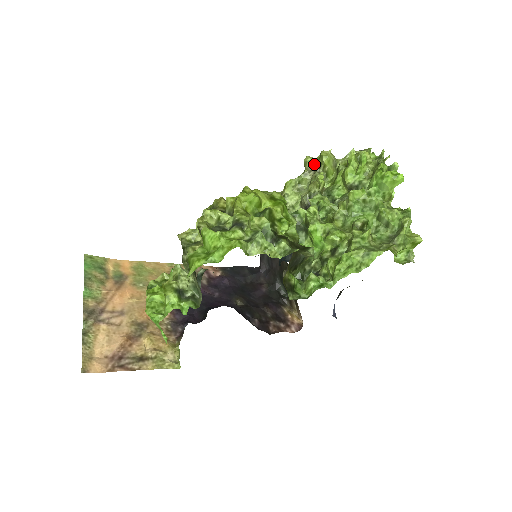
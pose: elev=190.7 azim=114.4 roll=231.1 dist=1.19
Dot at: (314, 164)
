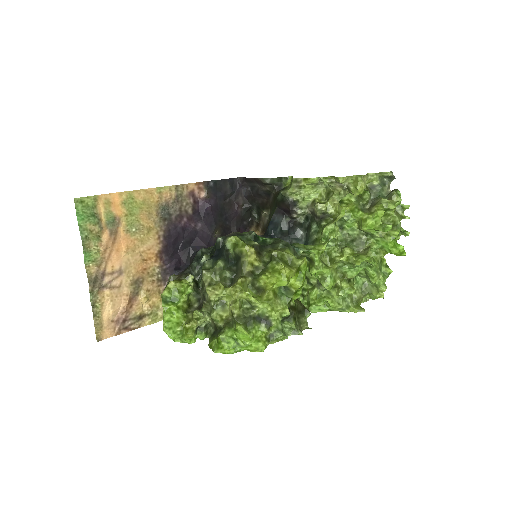
Dot at: (345, 182)
